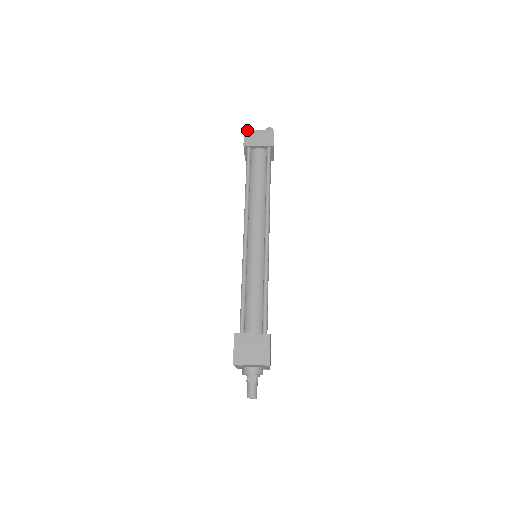
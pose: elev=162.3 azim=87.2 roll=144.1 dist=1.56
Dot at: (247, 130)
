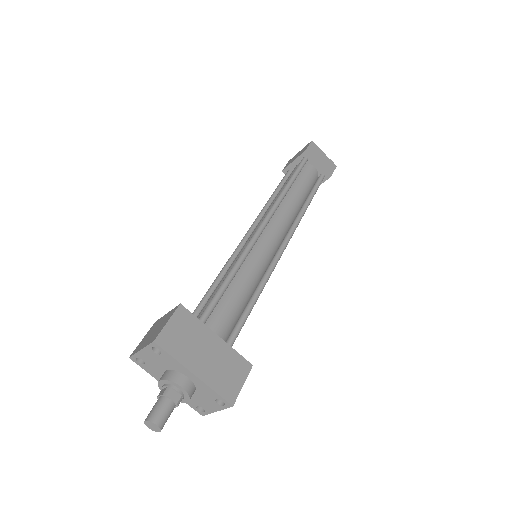
Dot at: (291, 159)
